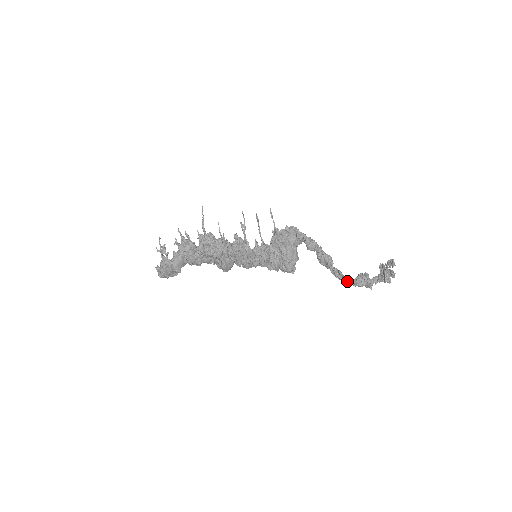
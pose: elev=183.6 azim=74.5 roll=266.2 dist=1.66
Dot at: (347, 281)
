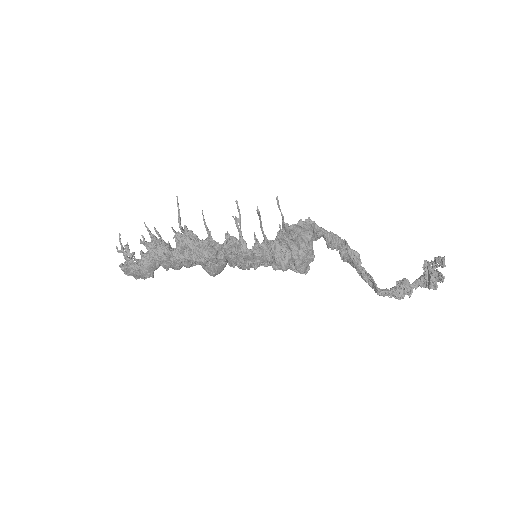
Dot at: (380, 292)
